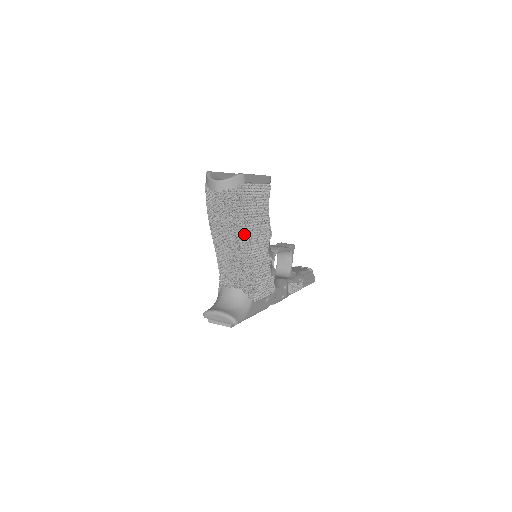
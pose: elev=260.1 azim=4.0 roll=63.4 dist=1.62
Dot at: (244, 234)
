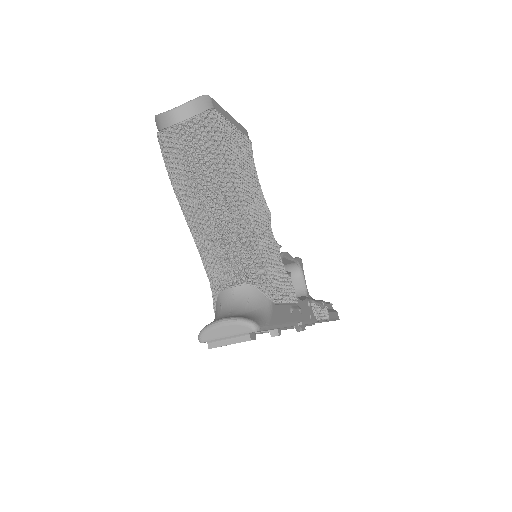
Dot at: (232, 186)
